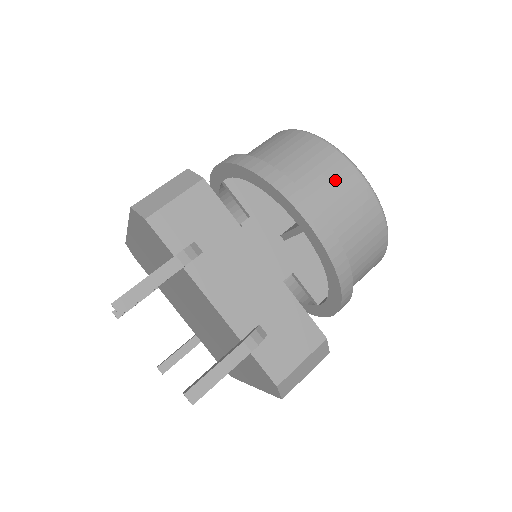
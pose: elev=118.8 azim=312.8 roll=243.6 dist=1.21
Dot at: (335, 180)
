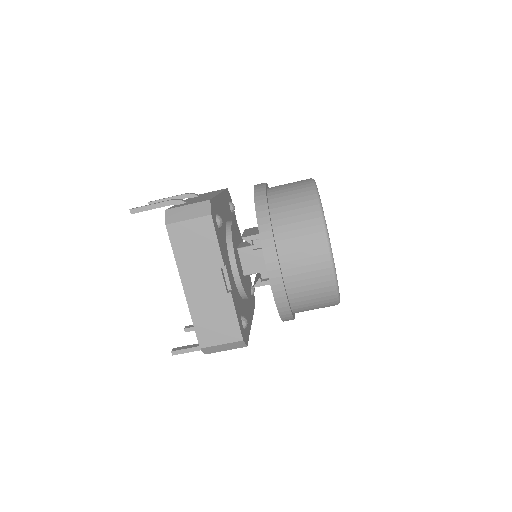
Dot at: occluded
